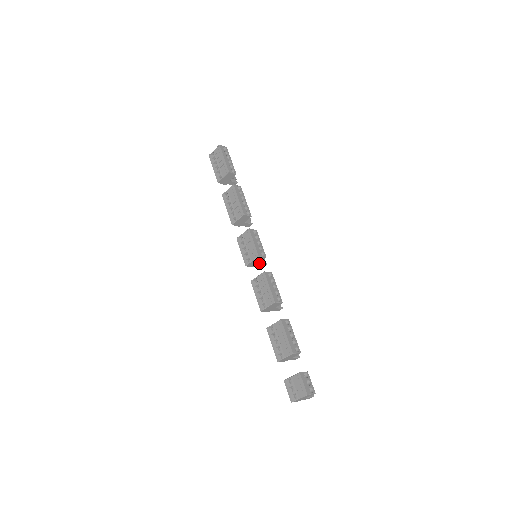
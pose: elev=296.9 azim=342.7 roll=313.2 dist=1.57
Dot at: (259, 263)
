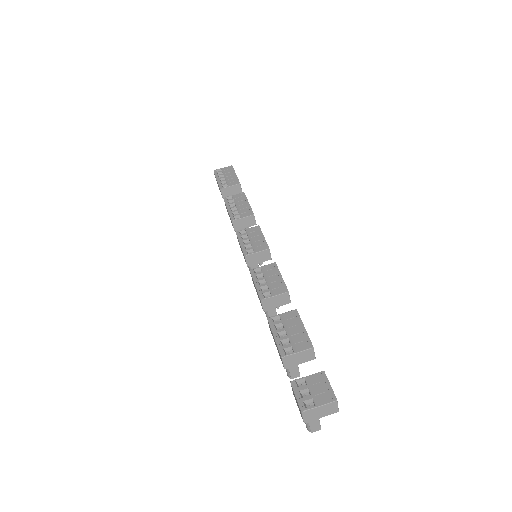
Dot at: occluded
